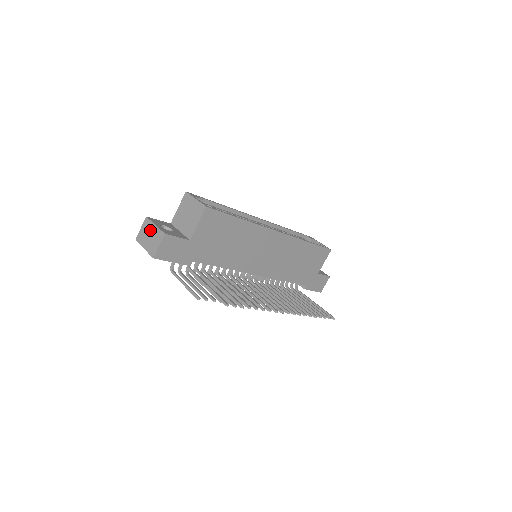
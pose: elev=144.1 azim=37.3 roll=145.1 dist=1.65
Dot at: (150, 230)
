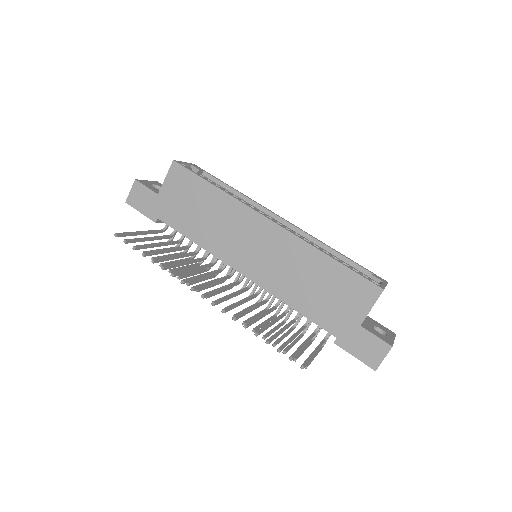
Dot at: occluded
